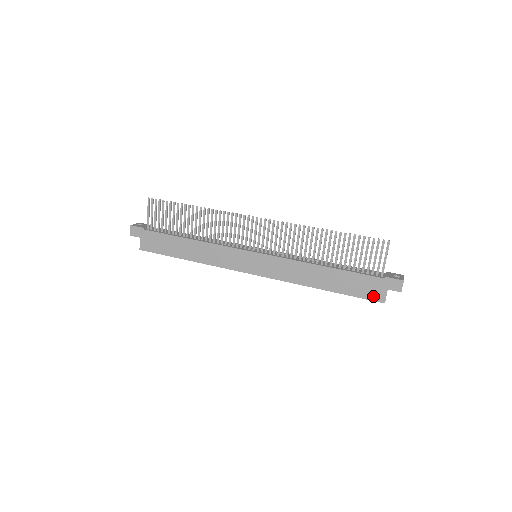
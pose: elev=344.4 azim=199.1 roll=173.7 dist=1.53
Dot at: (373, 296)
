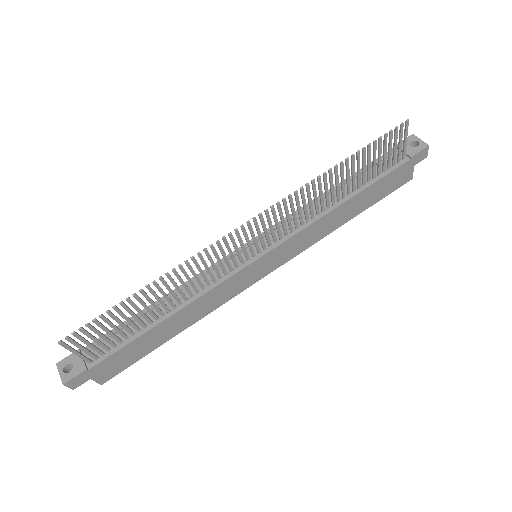
Dot at: (401, 183)
